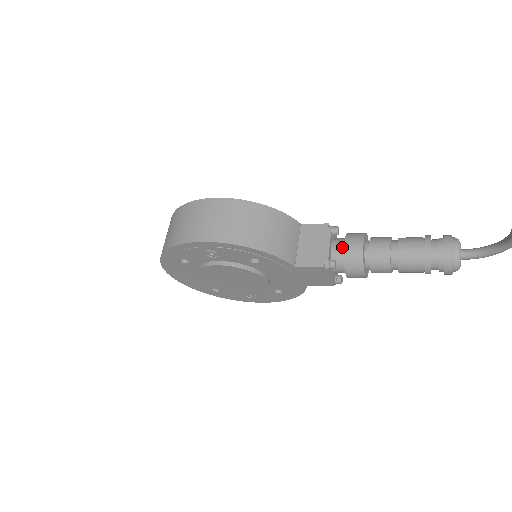
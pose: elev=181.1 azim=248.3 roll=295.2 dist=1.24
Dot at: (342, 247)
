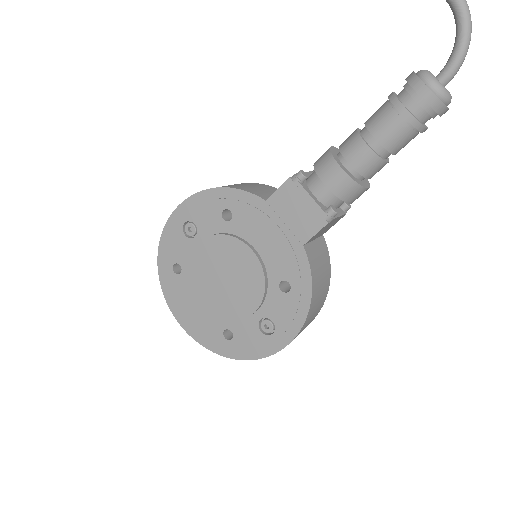
Dot at: occluded
